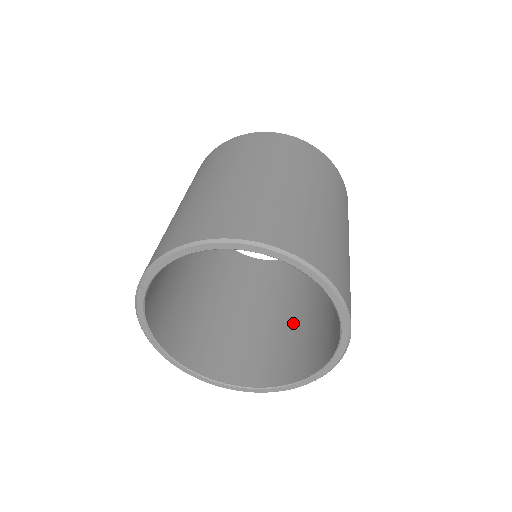
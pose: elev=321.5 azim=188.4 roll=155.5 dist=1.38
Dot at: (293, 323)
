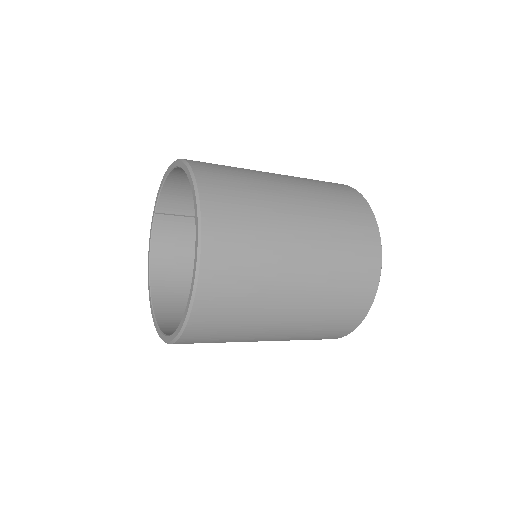
Dot at: occluded
